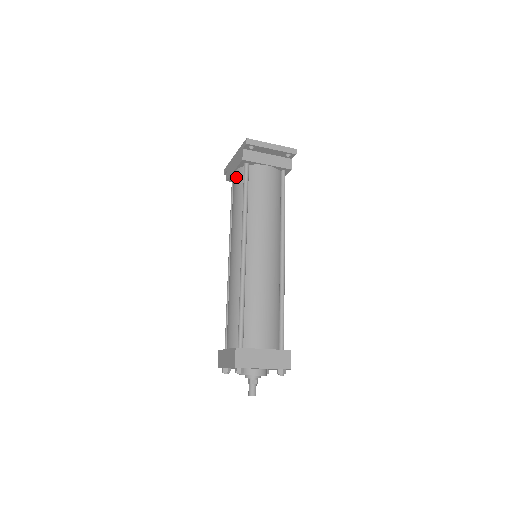
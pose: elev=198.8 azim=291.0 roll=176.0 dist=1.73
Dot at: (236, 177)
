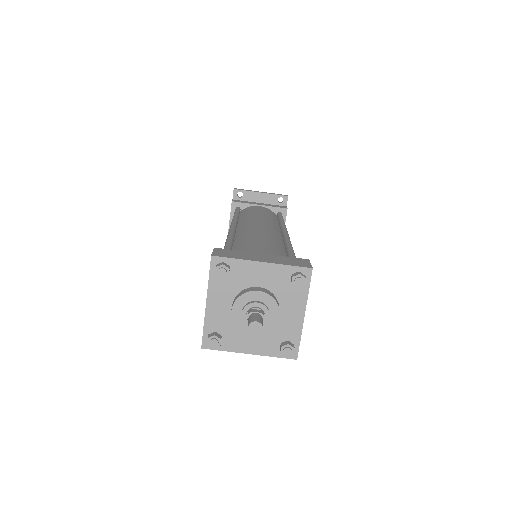
Dot at: occluded
